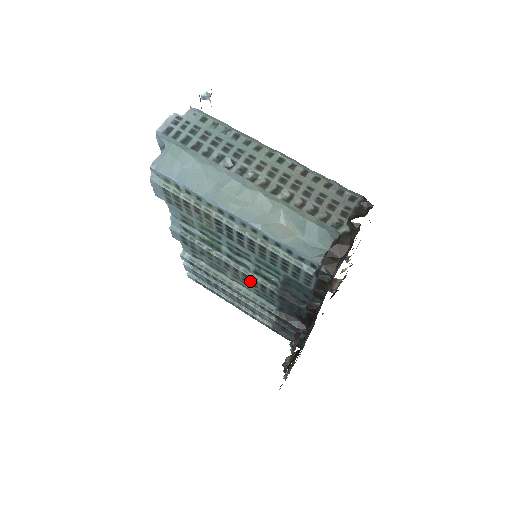
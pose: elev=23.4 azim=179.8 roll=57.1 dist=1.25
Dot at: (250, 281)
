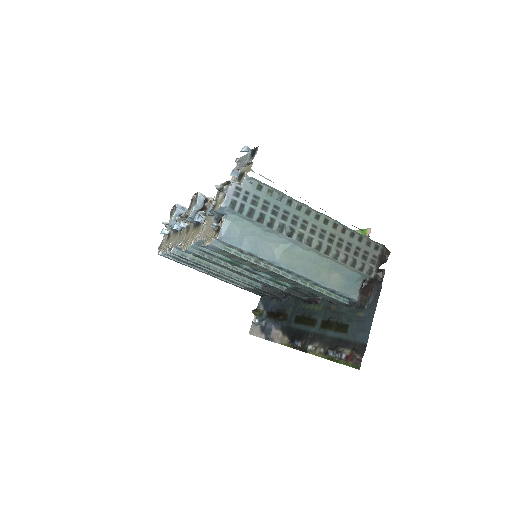
Dot at: (259, 282)
